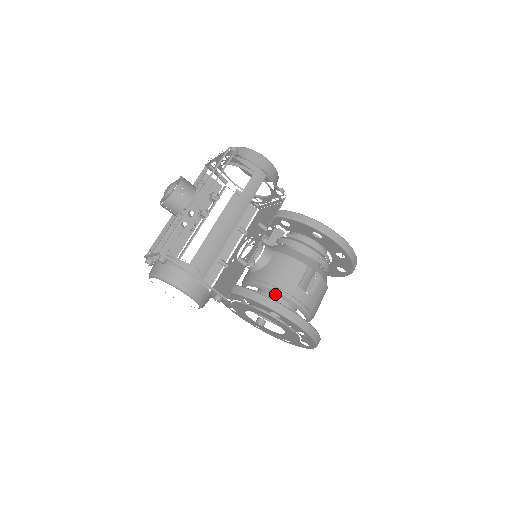
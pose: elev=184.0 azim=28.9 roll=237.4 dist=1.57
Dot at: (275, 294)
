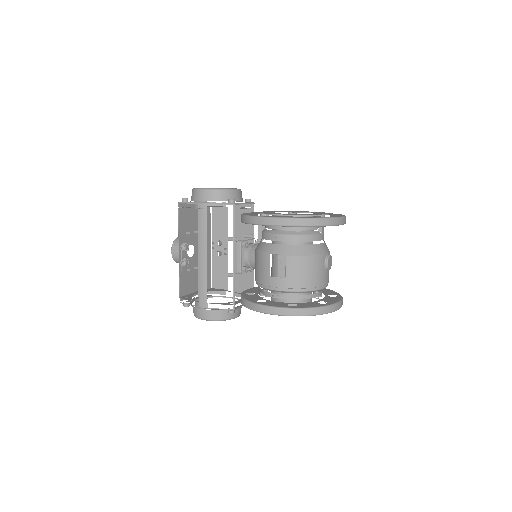
Dot at: occluded
